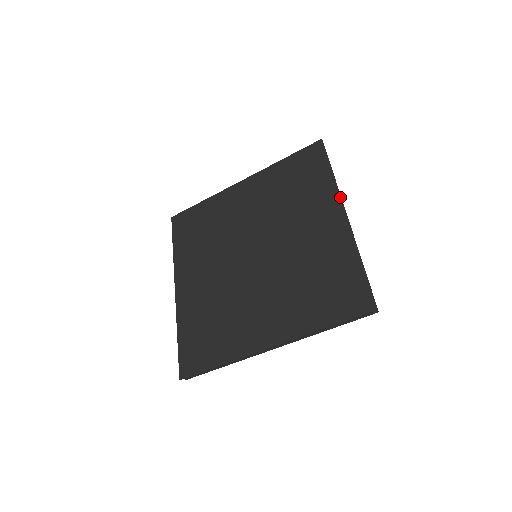
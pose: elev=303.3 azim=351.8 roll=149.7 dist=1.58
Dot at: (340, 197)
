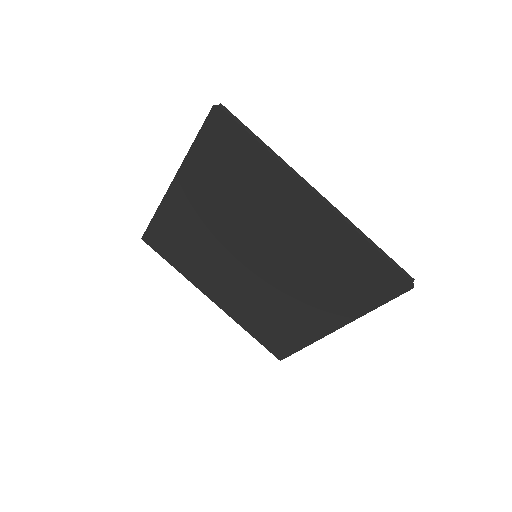
Dot at: (295, 181)
